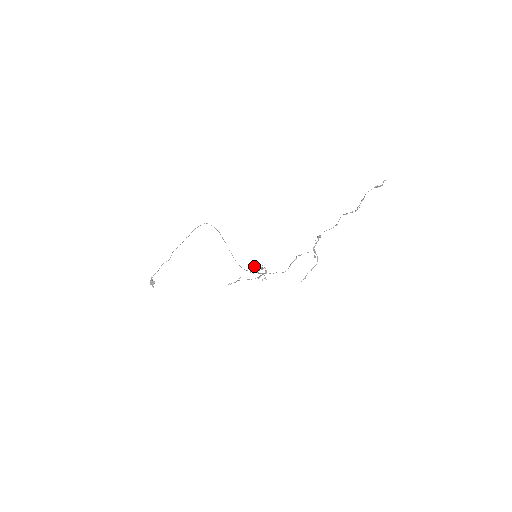
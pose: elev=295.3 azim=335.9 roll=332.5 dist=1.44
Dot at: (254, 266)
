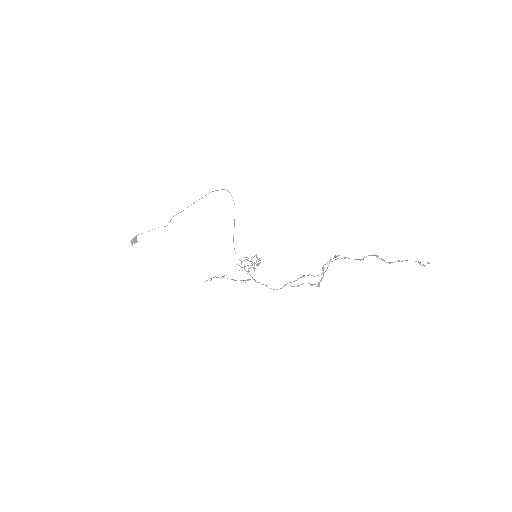
Dot at: occluded
